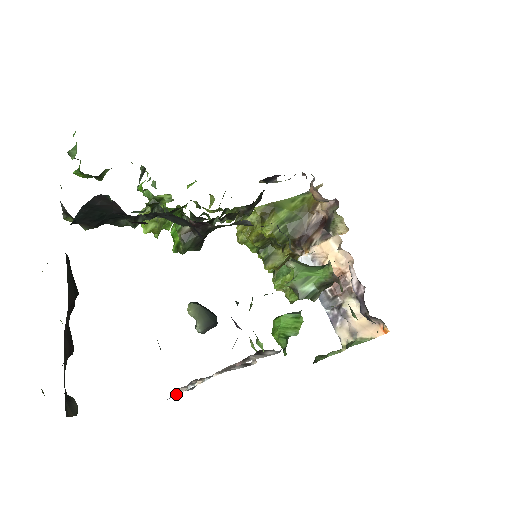
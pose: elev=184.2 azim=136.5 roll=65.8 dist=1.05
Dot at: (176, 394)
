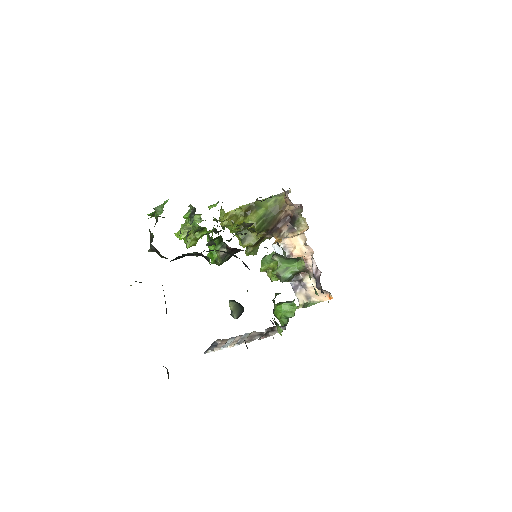
Dot at: occluded
